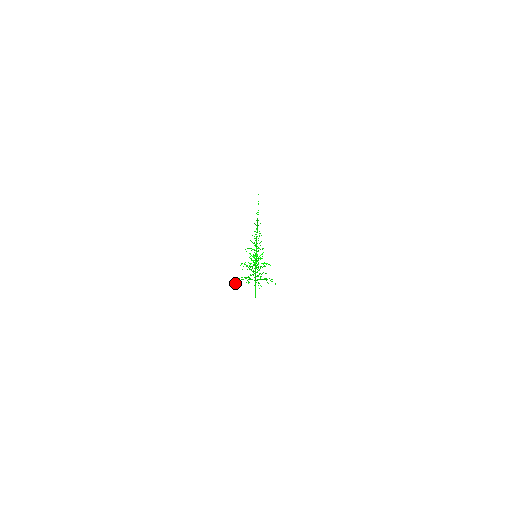
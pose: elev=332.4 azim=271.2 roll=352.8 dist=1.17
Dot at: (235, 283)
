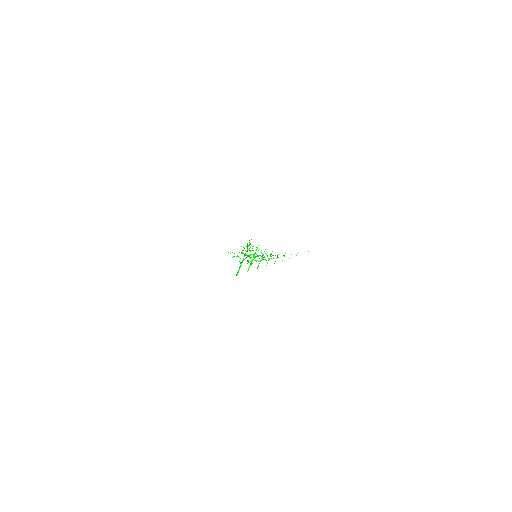
Dot at: (228, 252)
